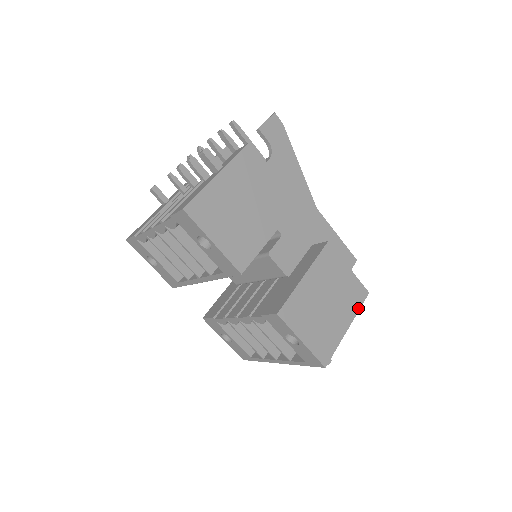
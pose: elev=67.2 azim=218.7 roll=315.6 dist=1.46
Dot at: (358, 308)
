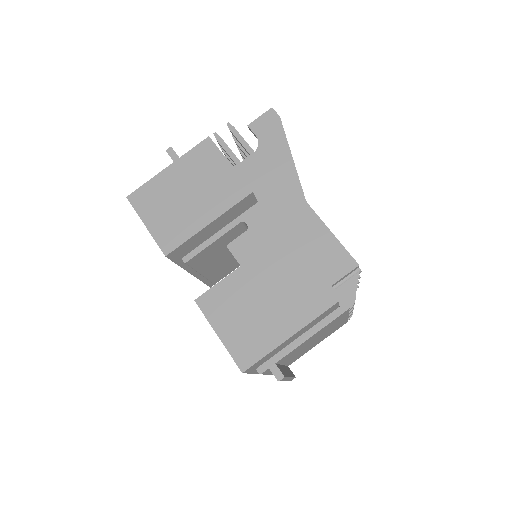
Dot at: (314, 316)
